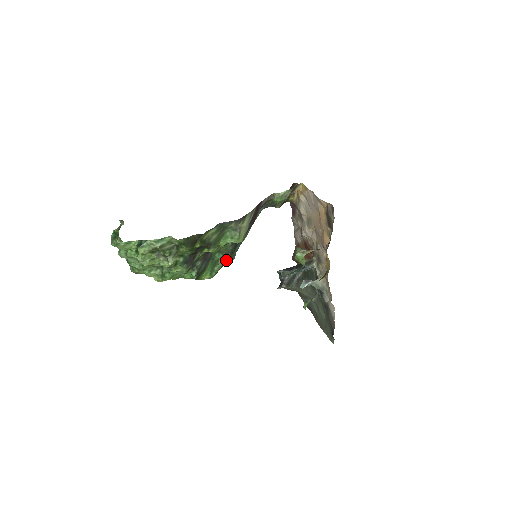
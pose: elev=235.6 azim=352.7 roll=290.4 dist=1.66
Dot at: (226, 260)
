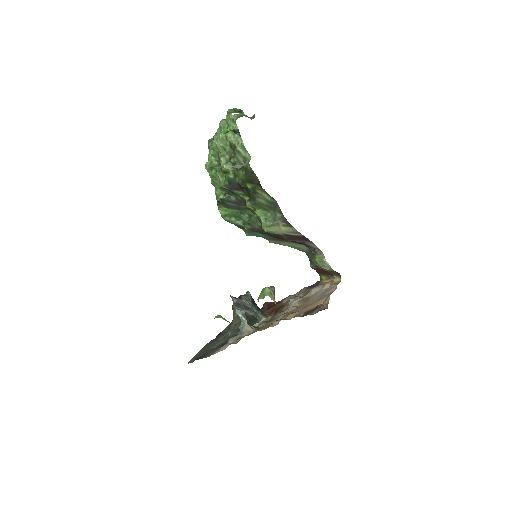
Dot at: (244, 228)
